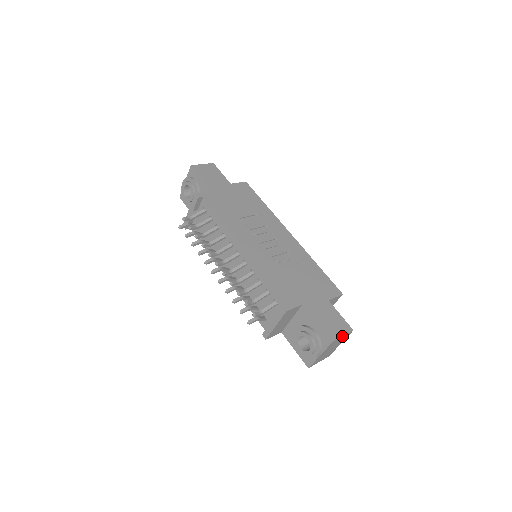
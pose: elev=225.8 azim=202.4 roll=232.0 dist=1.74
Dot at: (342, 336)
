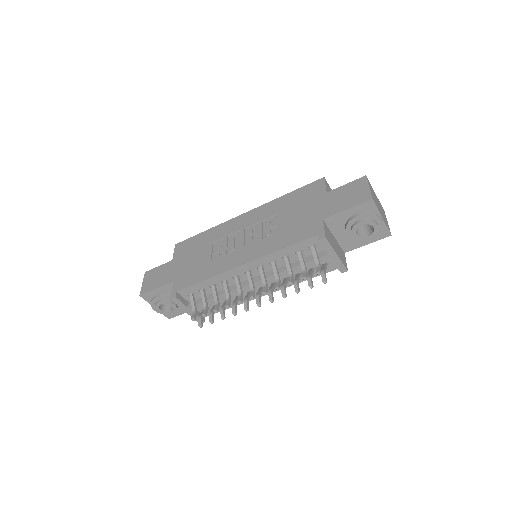
Dot at: (369, 188)
